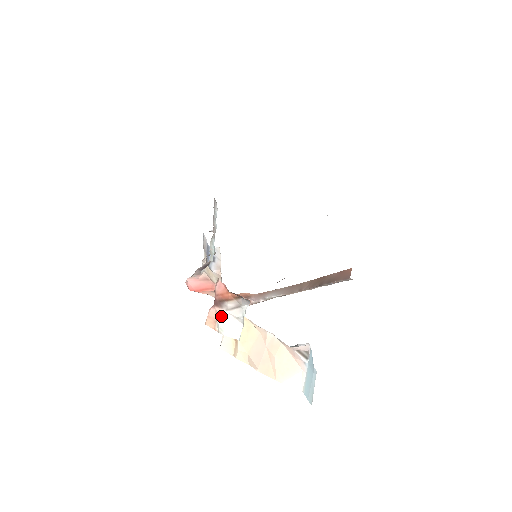
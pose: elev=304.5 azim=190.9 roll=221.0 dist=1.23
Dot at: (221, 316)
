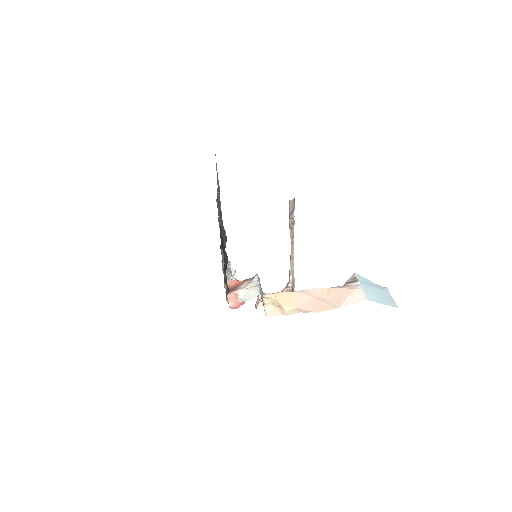
Dot at: (240, 294)
